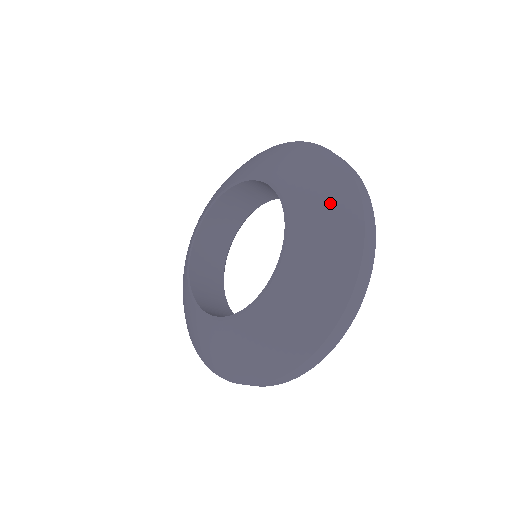
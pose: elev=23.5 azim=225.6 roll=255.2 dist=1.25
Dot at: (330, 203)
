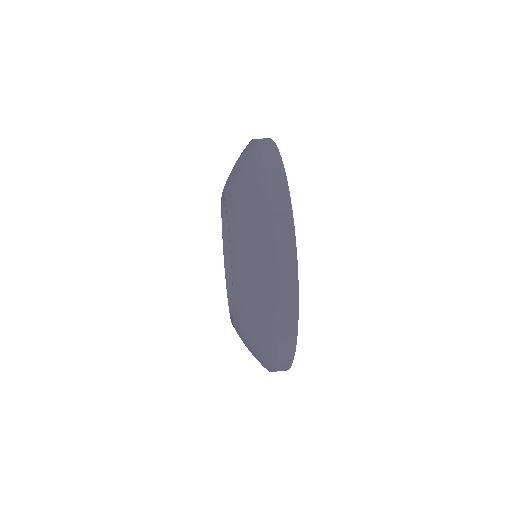
Dot at: (256, 332)
